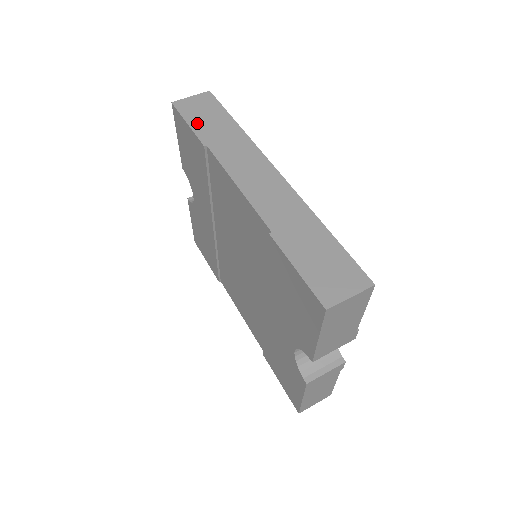
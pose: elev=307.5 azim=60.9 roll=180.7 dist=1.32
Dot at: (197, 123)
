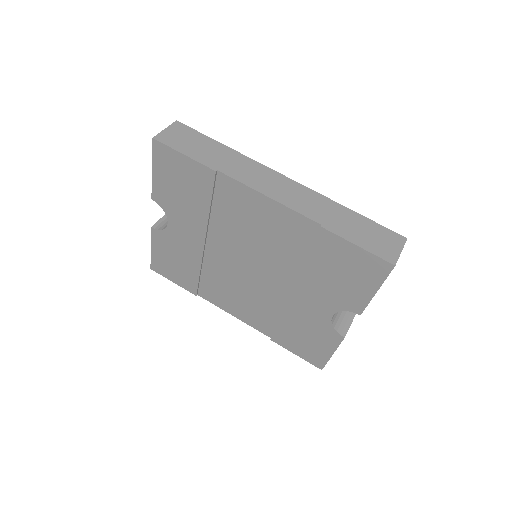
Dot at: (192, 152)
